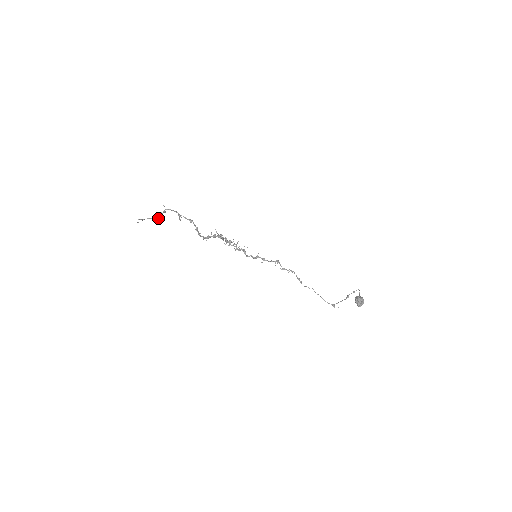
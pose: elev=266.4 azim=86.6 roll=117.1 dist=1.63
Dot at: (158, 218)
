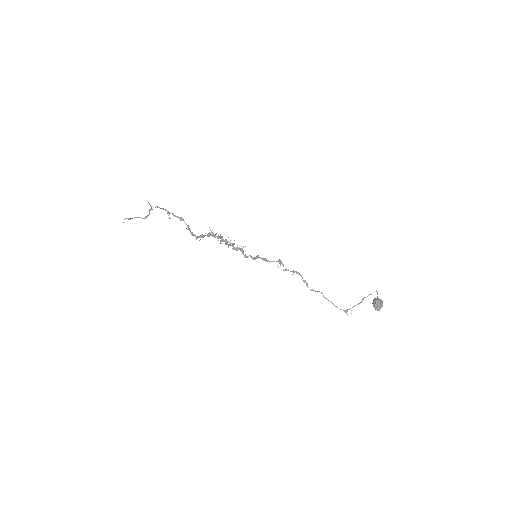
Dot at: (146, 217)
